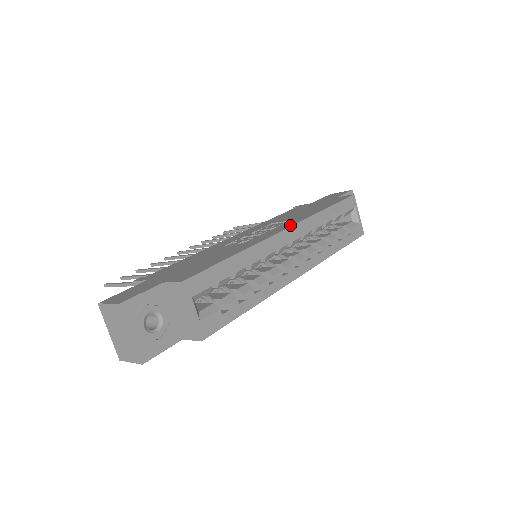
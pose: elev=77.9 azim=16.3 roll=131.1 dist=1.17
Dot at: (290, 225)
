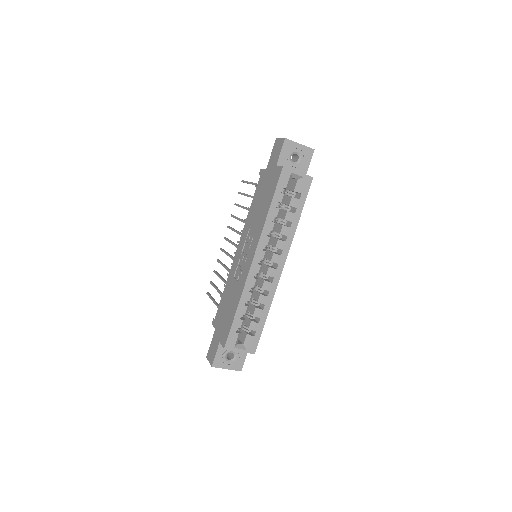
Dot at: (254, 252)
